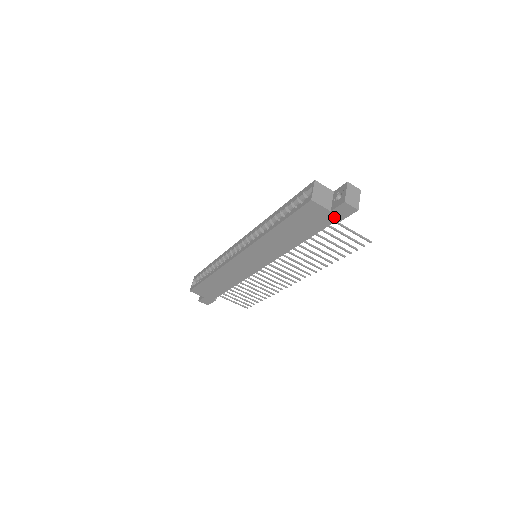
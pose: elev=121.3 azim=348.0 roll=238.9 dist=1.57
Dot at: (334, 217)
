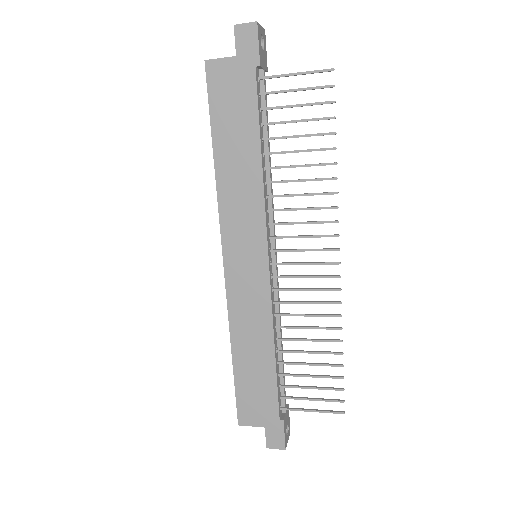
Dot at: (248, 62)
